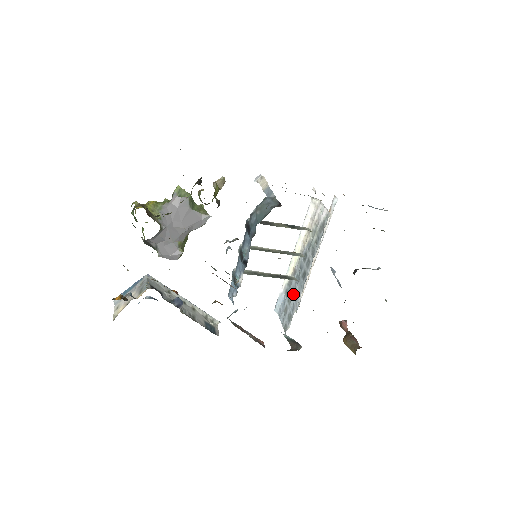
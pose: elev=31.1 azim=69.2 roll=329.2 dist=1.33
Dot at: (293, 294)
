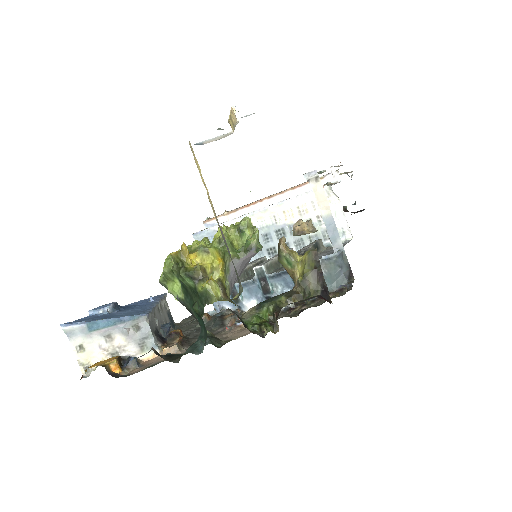
Dot at: occluded
